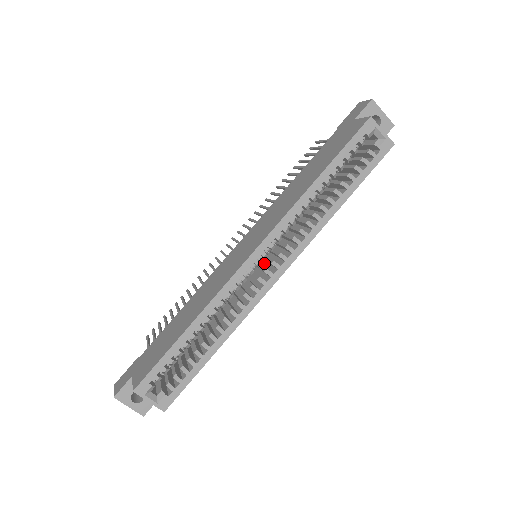
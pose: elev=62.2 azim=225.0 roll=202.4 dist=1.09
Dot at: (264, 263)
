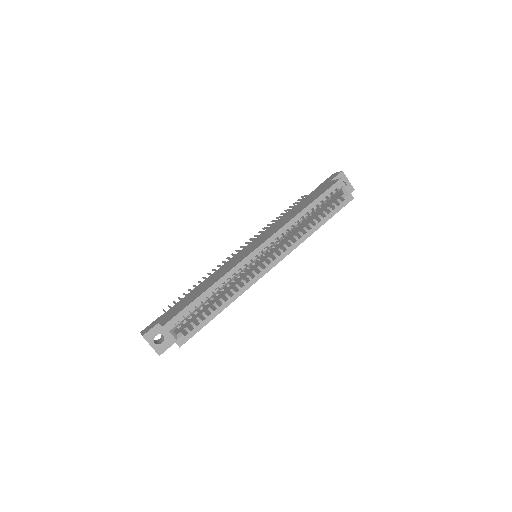
Dot at: occluded
